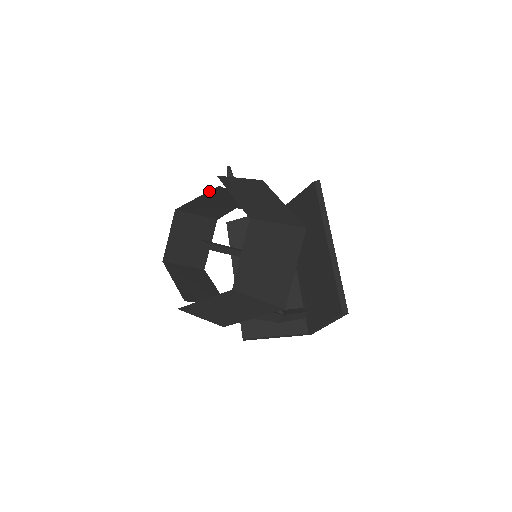
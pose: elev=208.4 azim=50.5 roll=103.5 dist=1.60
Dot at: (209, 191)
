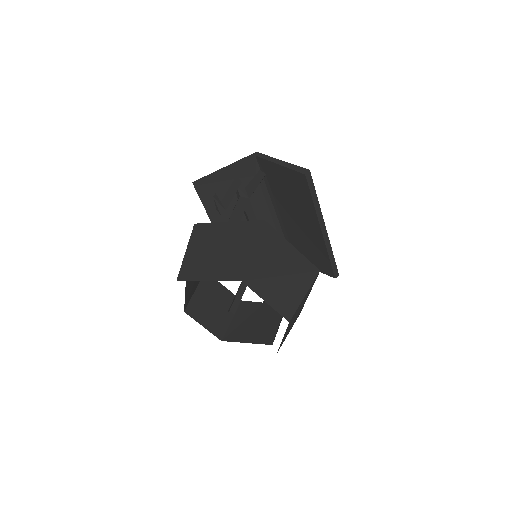
Dot at: occluded
